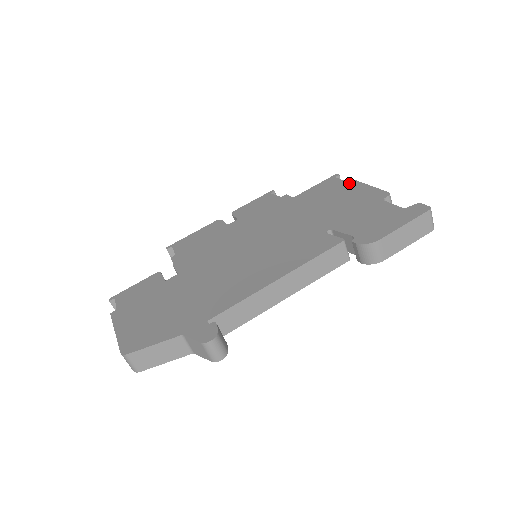
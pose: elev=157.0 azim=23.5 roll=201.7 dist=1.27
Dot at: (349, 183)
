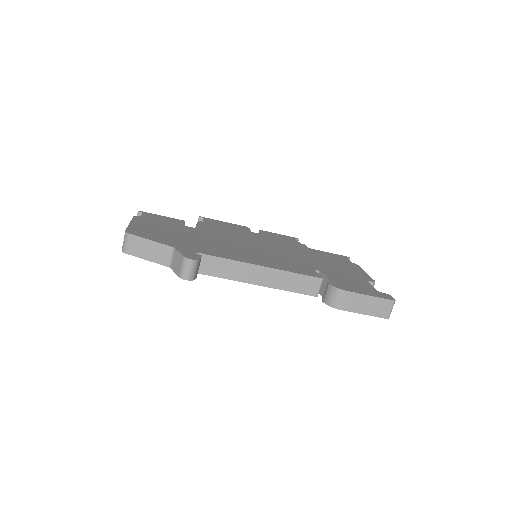
Dot at: (353, 264)
